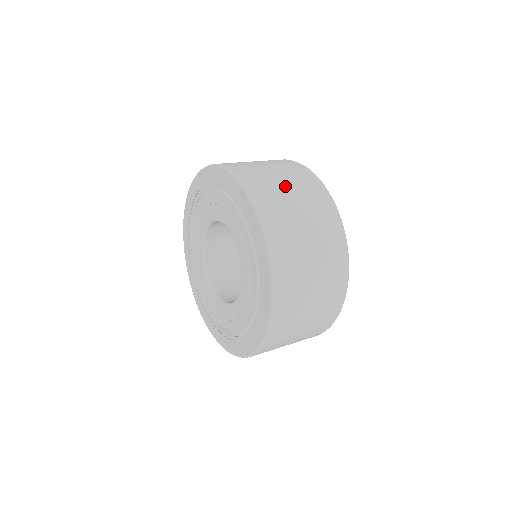
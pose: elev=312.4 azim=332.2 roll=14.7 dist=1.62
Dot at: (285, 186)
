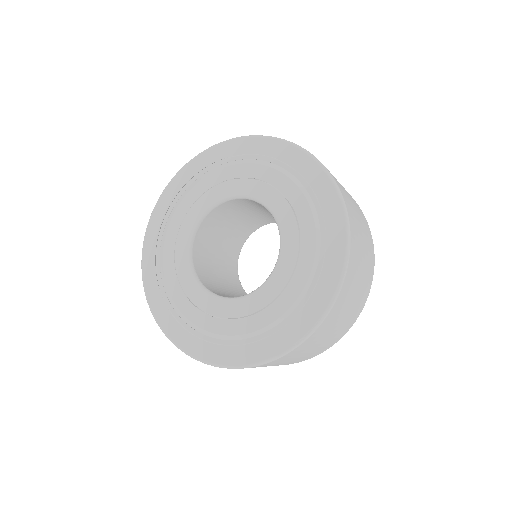
Dot at: occluded
